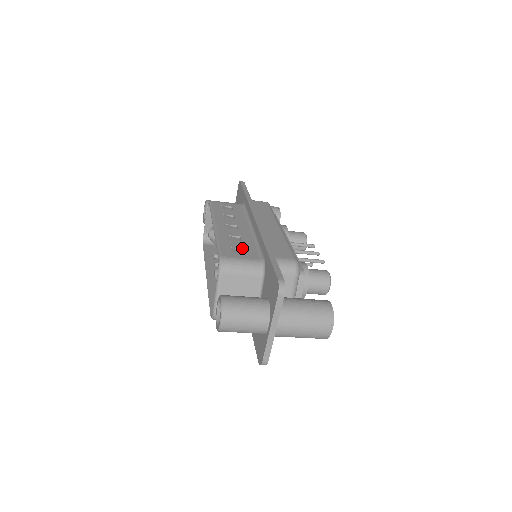
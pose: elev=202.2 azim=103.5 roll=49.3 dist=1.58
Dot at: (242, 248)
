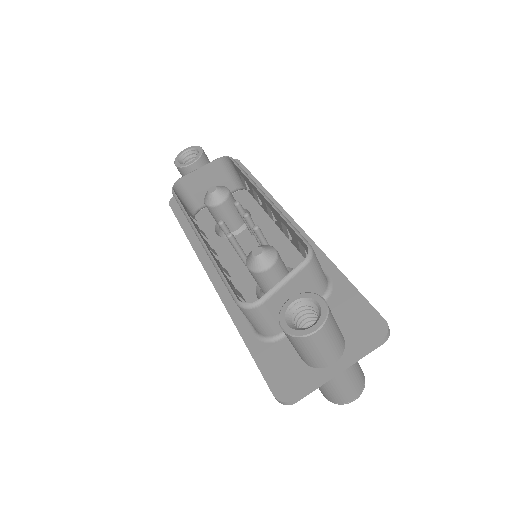
Dot at: occluded
